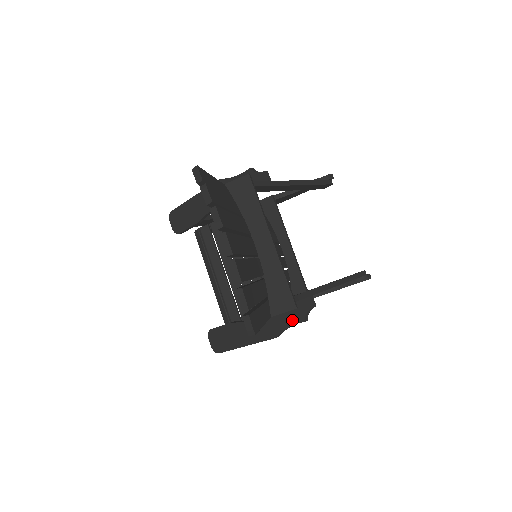
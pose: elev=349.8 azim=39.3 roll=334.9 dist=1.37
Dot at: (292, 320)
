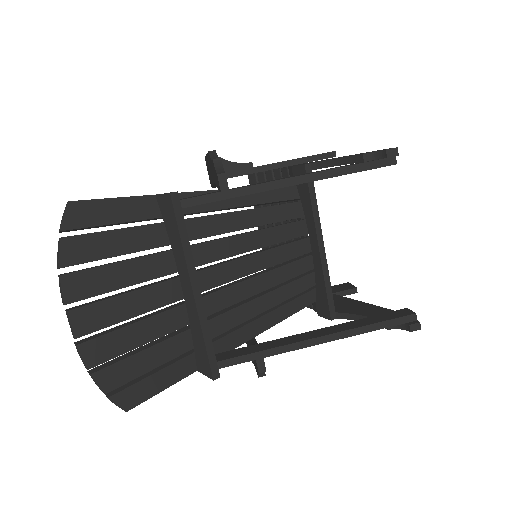
Dot at: (254, 364)
